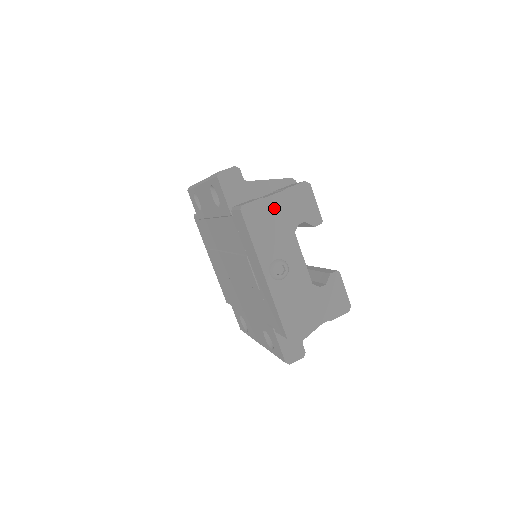
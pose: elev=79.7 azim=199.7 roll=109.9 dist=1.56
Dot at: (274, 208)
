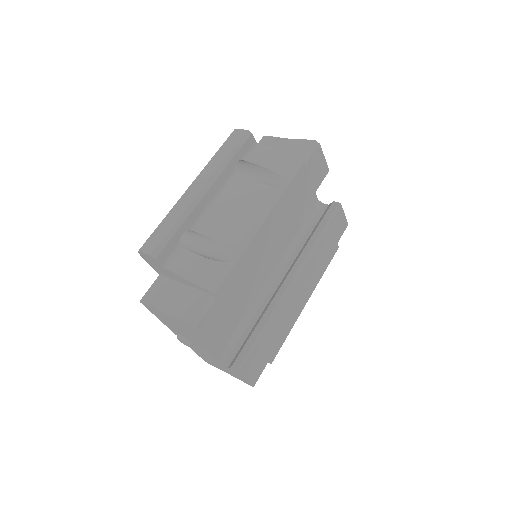
Dot at: (167, 317)
